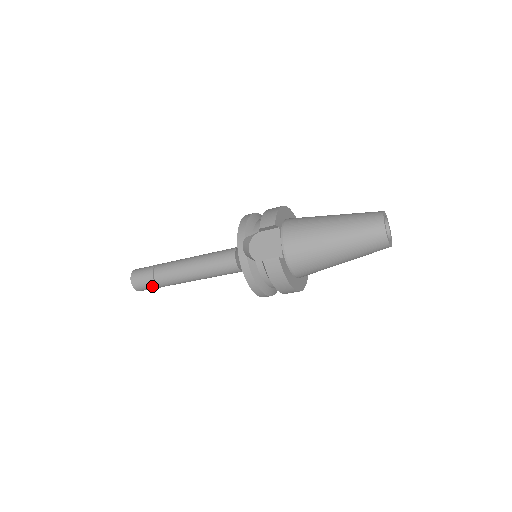
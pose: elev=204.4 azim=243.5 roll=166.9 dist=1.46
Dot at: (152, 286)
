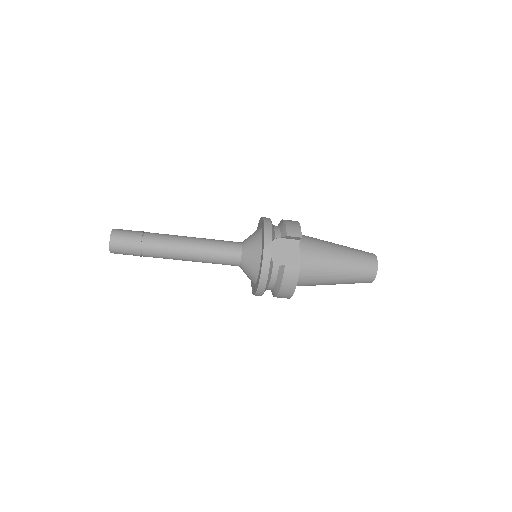
Dot at: (133, 252)
